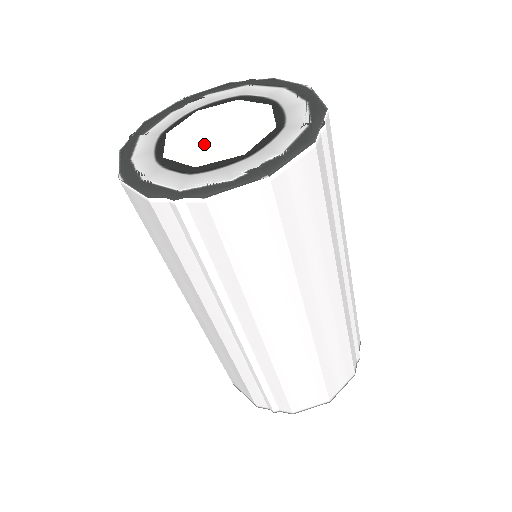
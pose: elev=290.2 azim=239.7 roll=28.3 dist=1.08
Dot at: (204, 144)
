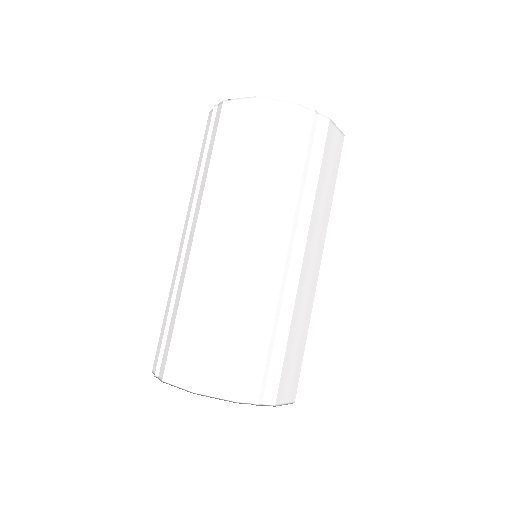
Dot at: occluded
